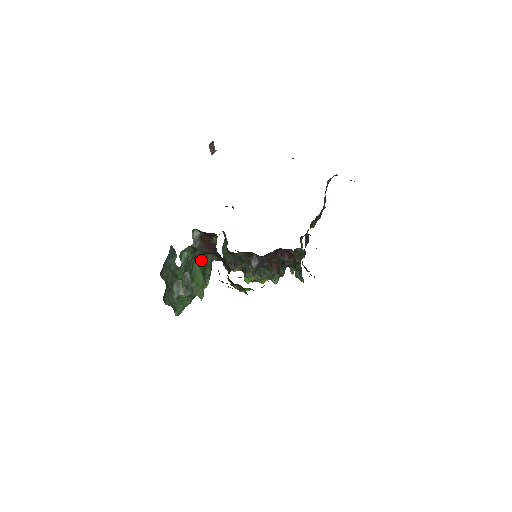
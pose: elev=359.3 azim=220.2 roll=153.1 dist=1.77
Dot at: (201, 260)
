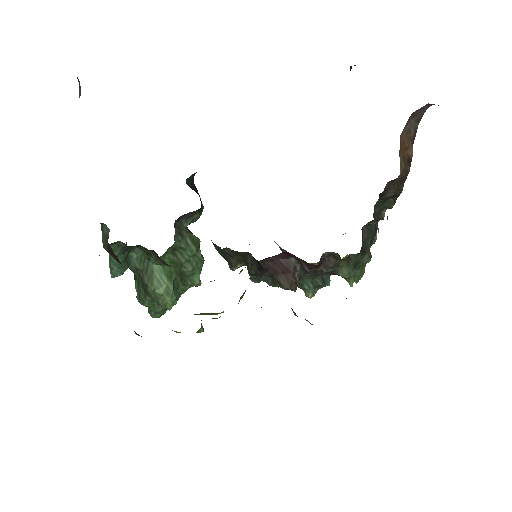
Dot at: occluded
